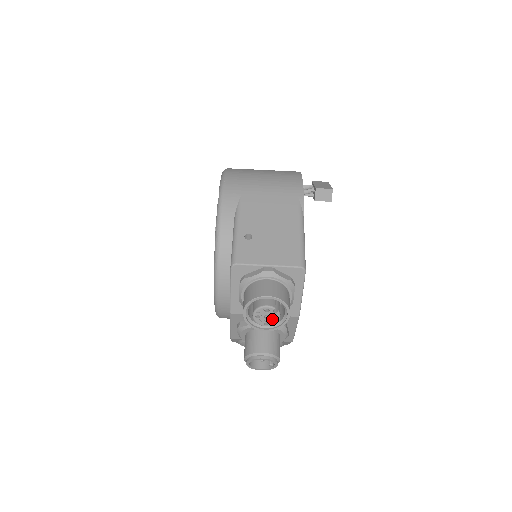
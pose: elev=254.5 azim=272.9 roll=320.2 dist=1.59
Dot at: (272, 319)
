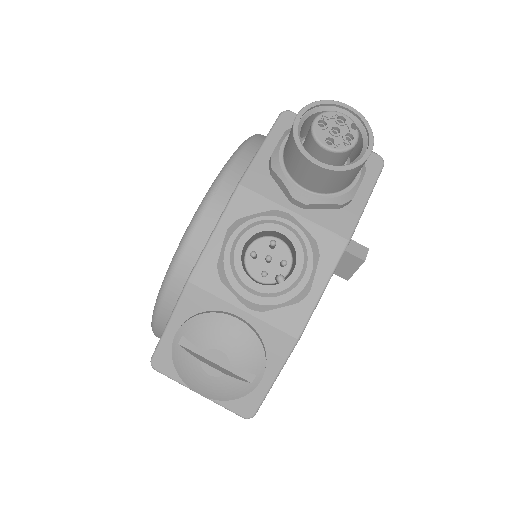
Dot at: (342, 140)
